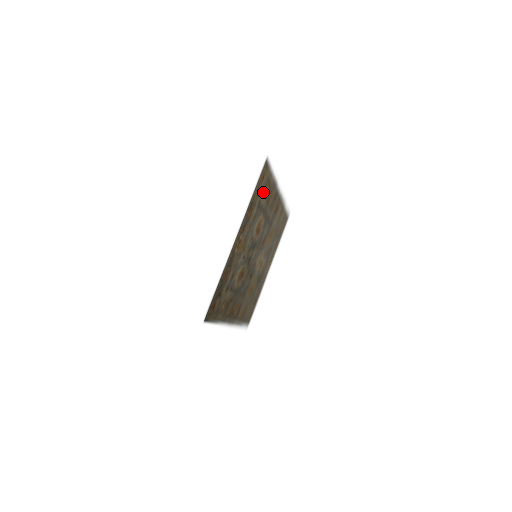
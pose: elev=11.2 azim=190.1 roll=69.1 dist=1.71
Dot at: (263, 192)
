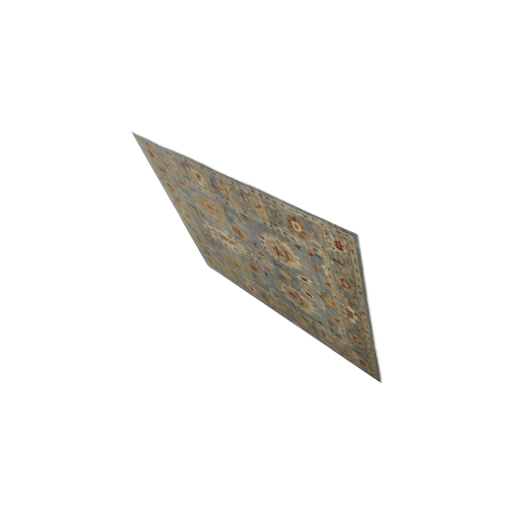
Dot at: (312, 242)
